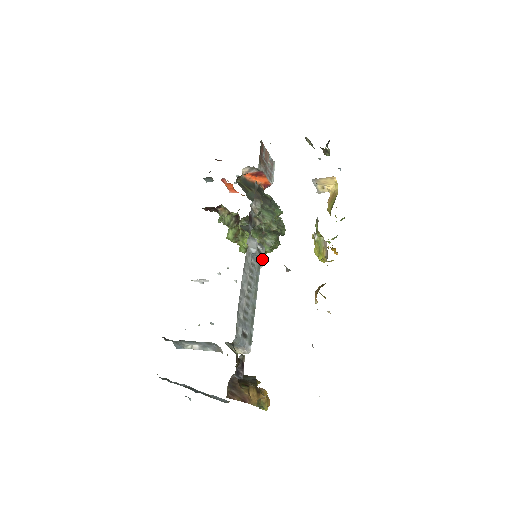
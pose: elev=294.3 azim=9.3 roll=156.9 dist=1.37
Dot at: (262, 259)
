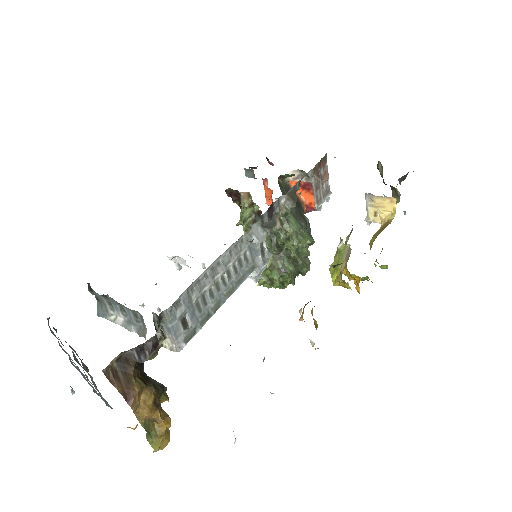
Dot at: (261, 262)
